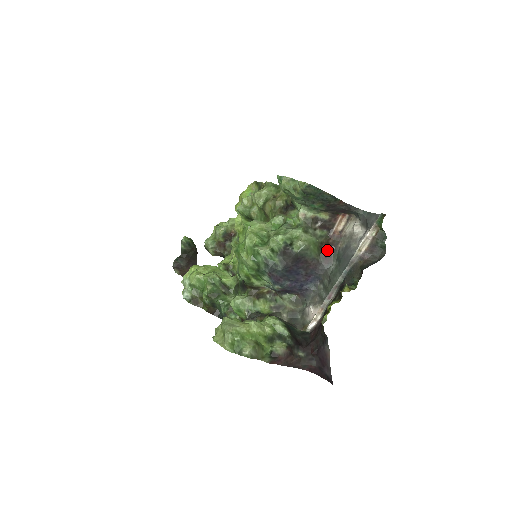
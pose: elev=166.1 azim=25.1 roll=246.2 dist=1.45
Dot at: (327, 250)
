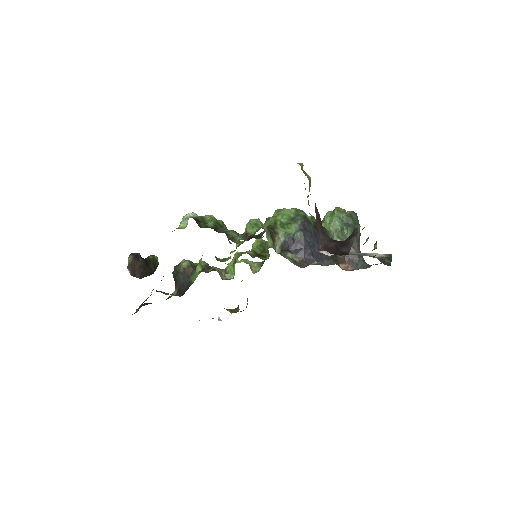
Dot at: occluded
